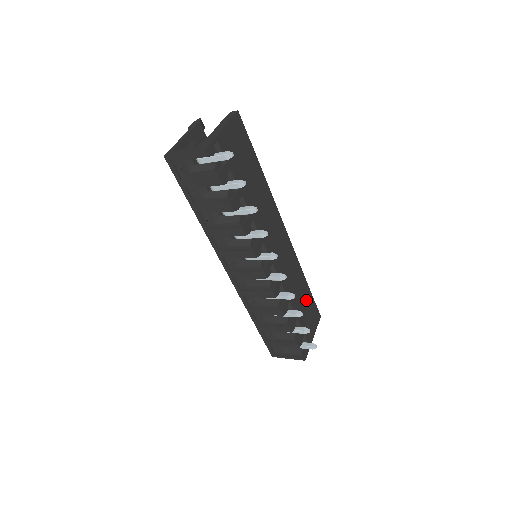
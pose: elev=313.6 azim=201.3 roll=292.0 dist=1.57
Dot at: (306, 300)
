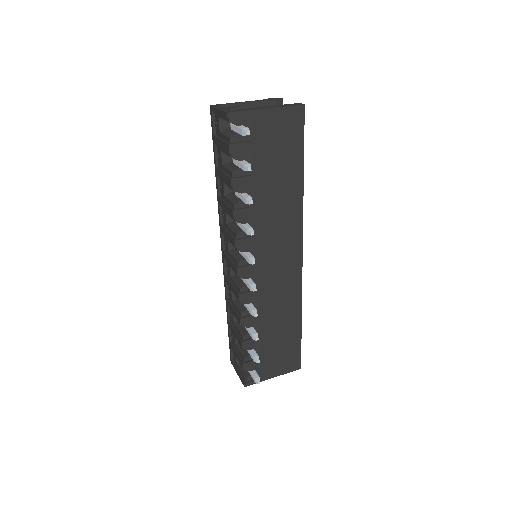
Dot at: (288, 337)
